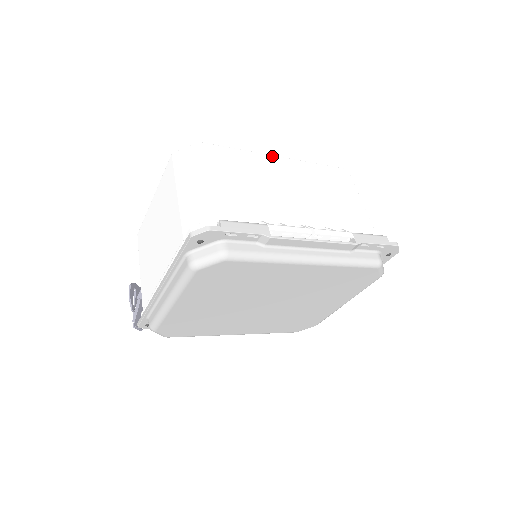
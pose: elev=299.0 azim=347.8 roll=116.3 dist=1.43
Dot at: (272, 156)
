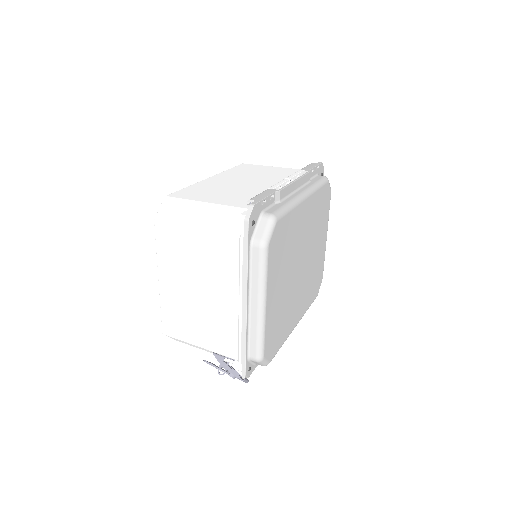
Dot at: (205, 179)
